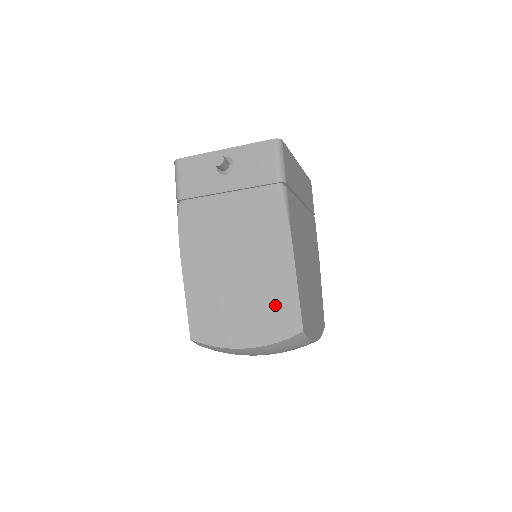
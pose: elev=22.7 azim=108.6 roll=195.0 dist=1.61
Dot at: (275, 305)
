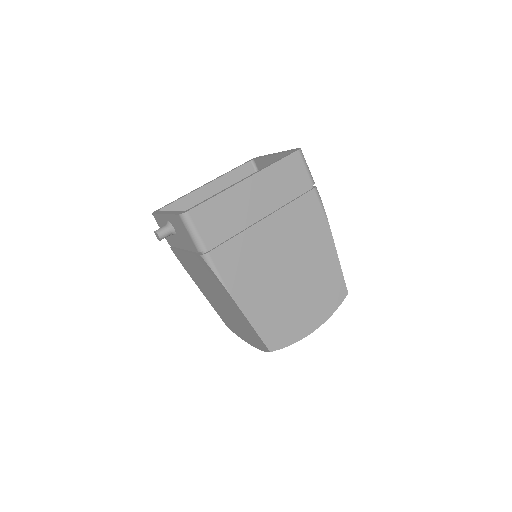
Dot at: (248, 330)
